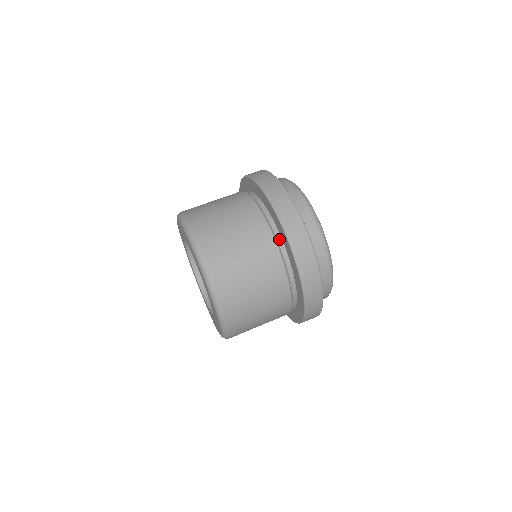
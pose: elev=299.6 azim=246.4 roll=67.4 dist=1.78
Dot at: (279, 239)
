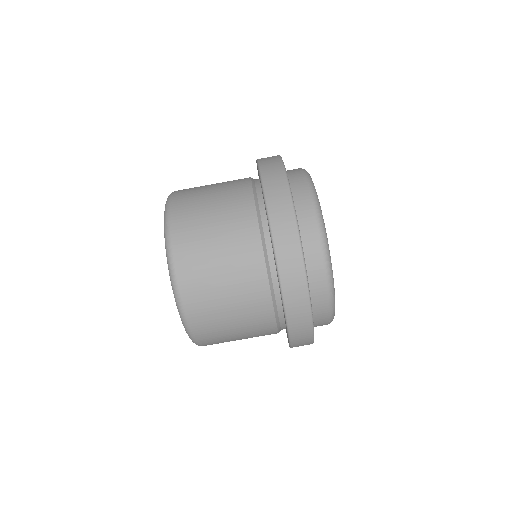
Dot at: occluded
